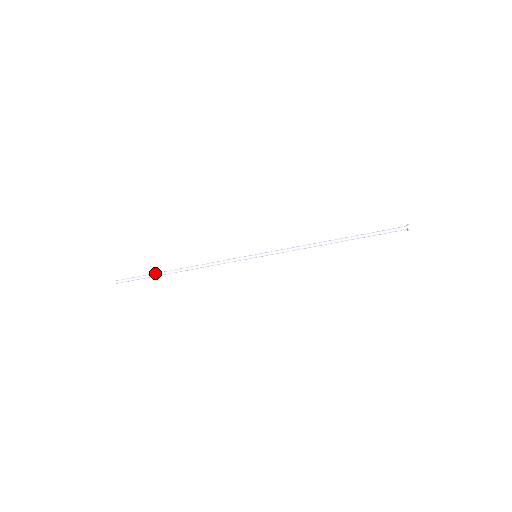
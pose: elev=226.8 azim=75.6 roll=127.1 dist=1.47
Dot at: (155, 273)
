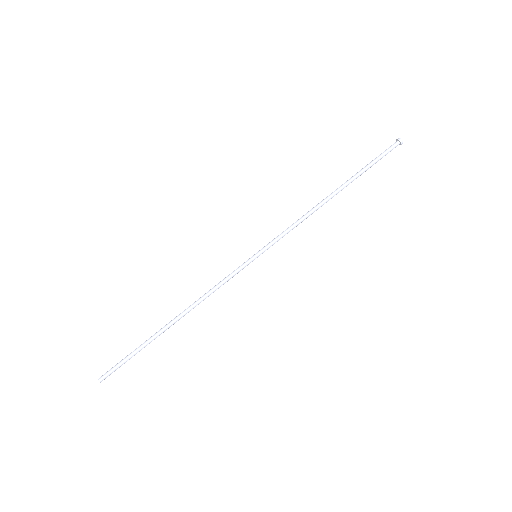
Dot at: (145, 342)
